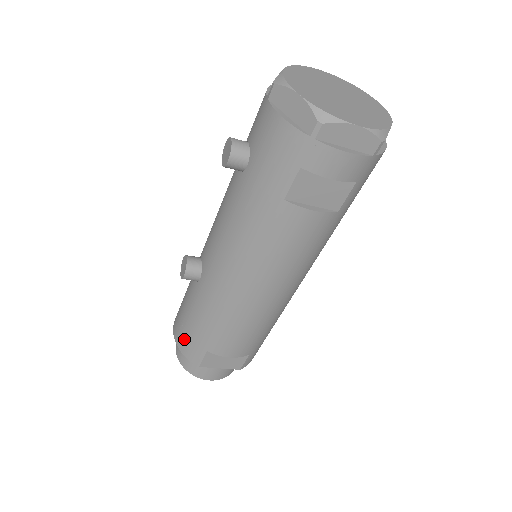
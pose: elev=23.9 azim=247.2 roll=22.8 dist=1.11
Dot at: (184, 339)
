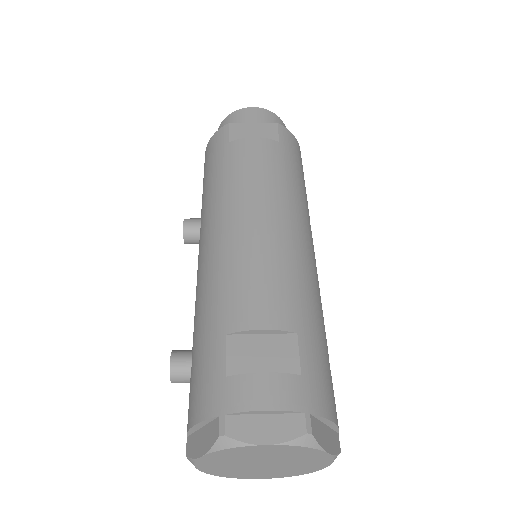
Dot at: occluded
